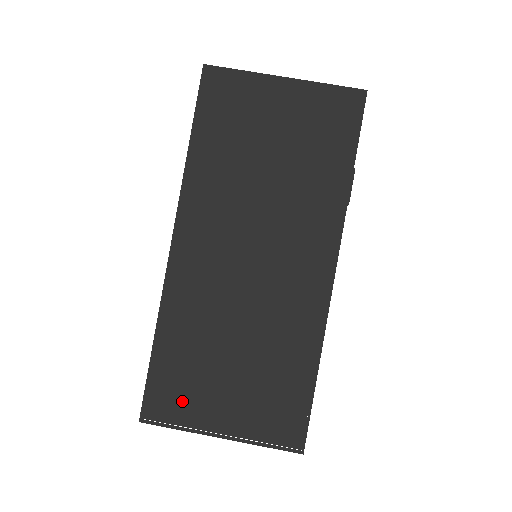
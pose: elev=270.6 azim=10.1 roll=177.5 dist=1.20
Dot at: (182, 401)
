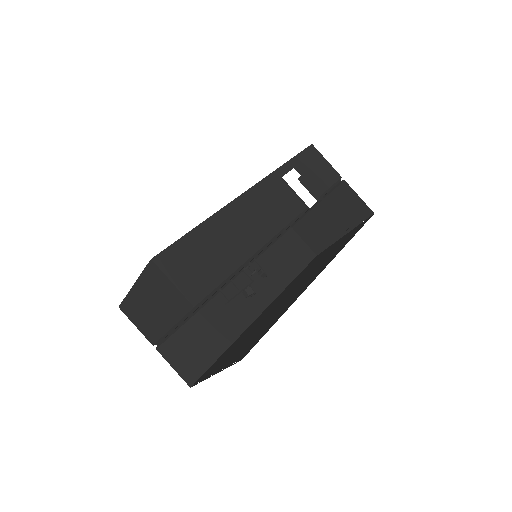
Dot at: occluded
